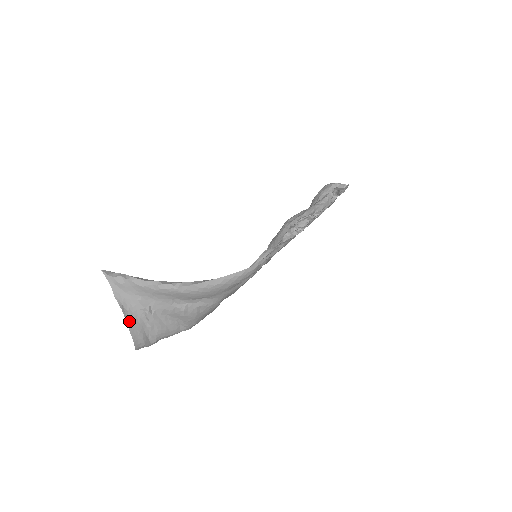
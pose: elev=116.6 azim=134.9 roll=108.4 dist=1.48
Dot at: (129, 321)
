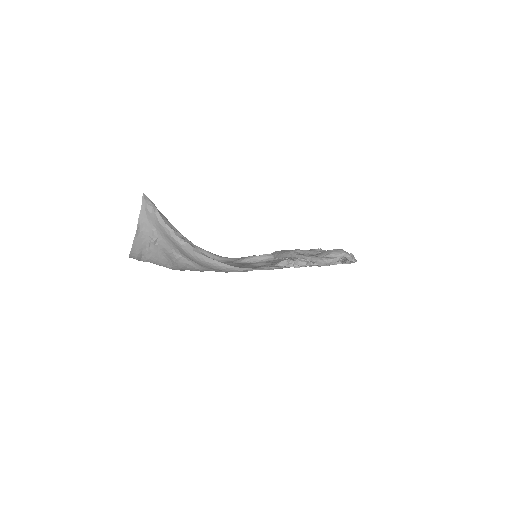
Dot at: (137, 238)
